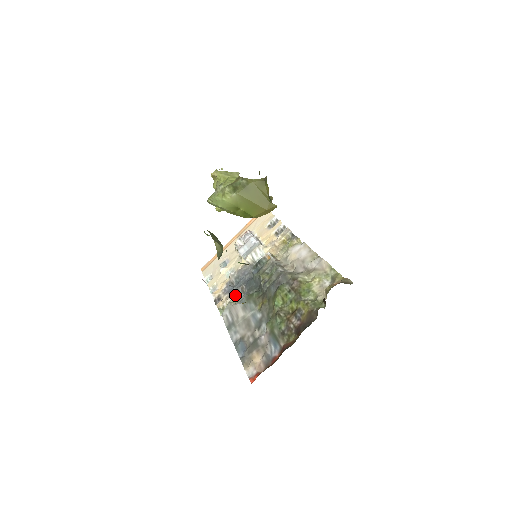
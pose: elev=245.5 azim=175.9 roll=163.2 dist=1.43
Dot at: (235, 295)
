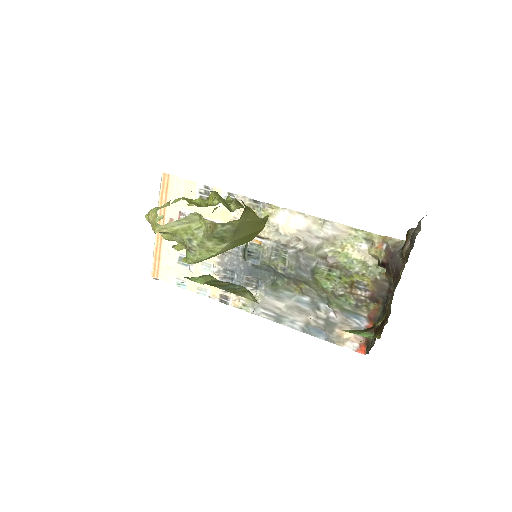
Dot at: (247, 289)
